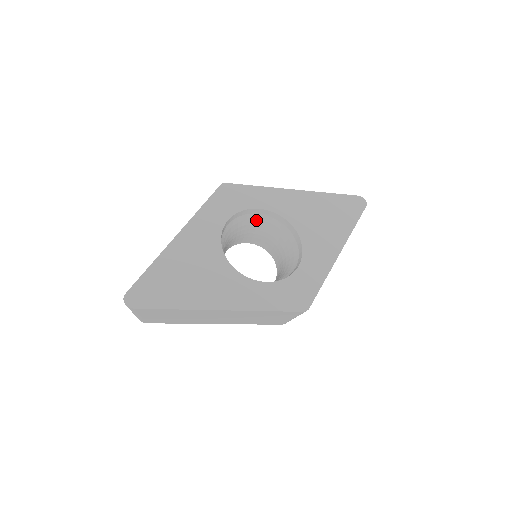
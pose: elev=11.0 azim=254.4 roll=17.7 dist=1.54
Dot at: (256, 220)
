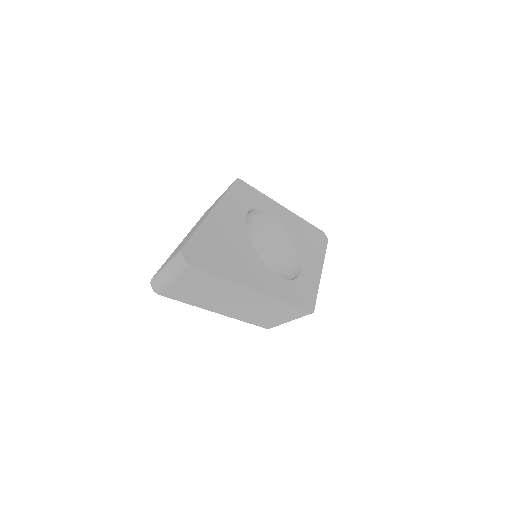
Dot at: (257, 223)
